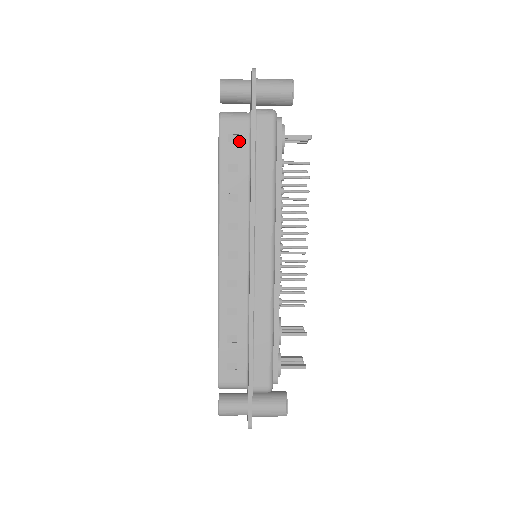
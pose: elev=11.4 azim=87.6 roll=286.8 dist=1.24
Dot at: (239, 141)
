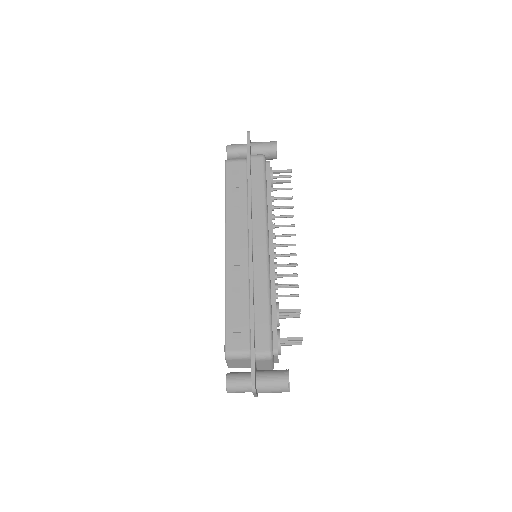
Dot at: (239, 173)
